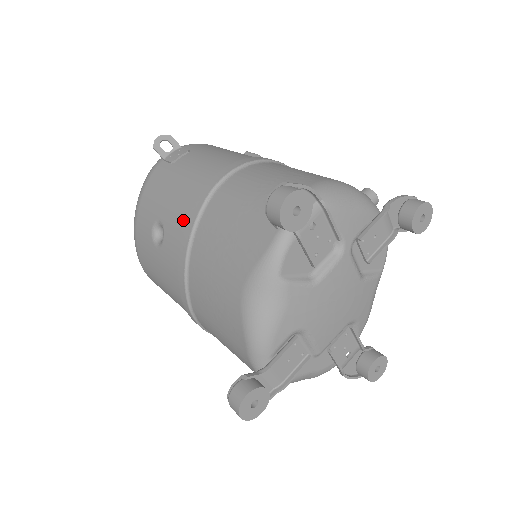
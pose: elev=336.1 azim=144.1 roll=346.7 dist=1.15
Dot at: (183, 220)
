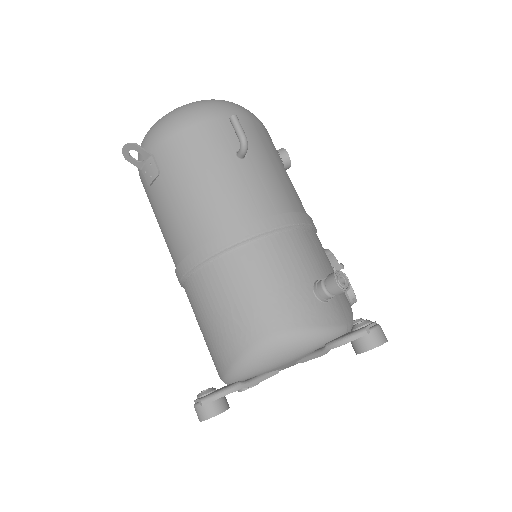
Dot at: occluded
